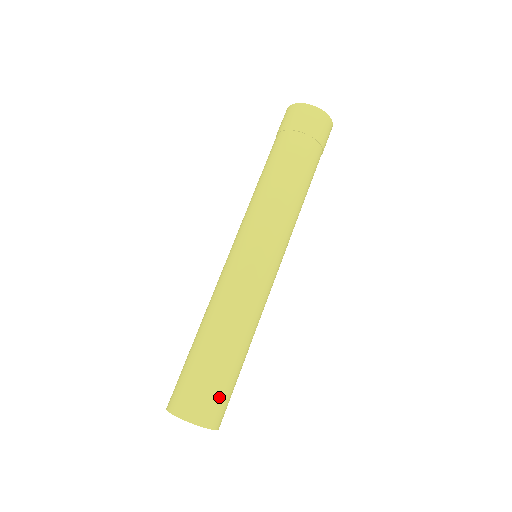
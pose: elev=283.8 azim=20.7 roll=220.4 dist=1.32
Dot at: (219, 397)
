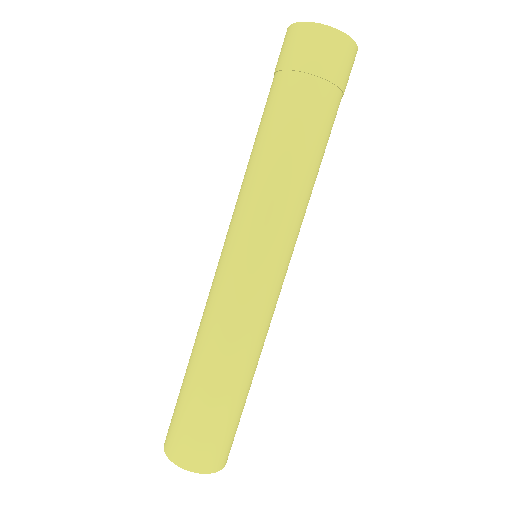
Dot at: occluded
